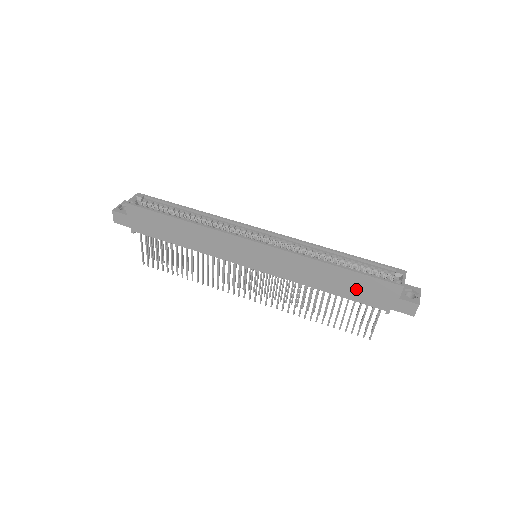
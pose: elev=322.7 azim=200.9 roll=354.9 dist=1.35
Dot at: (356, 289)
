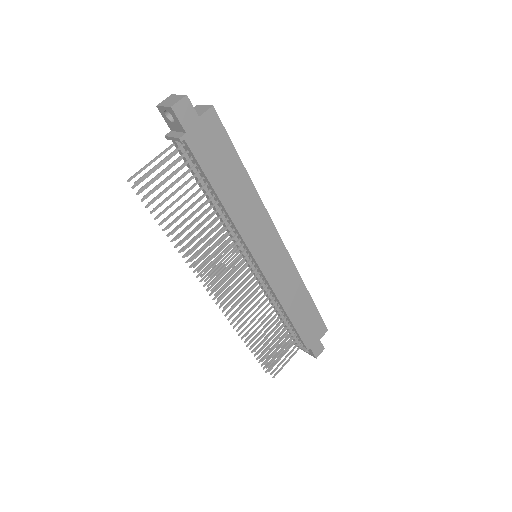
Dot at: (306, 322)
